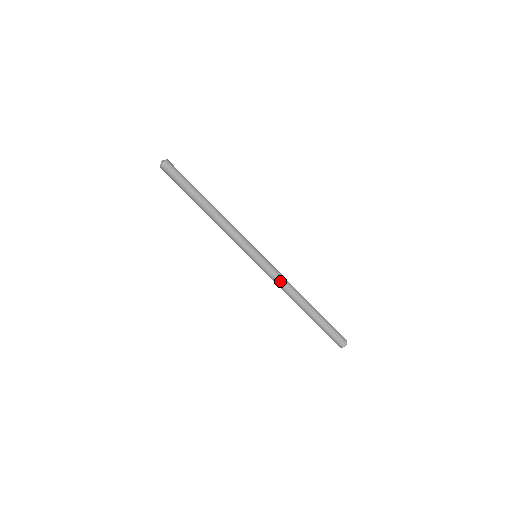
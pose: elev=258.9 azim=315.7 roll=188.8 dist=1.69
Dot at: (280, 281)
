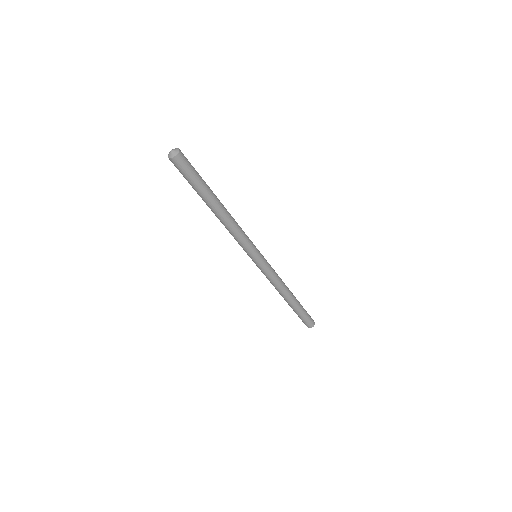
Dot at: (272, 281)
